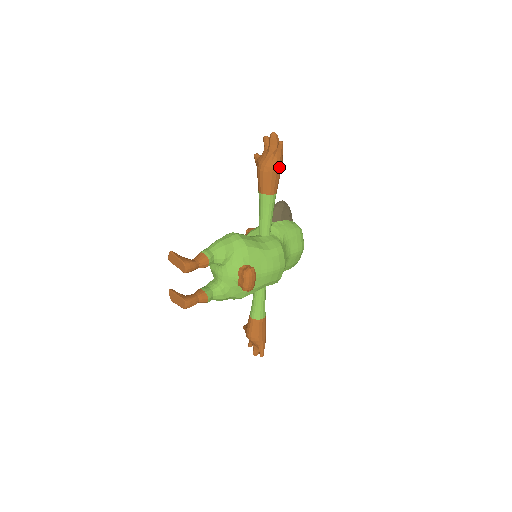
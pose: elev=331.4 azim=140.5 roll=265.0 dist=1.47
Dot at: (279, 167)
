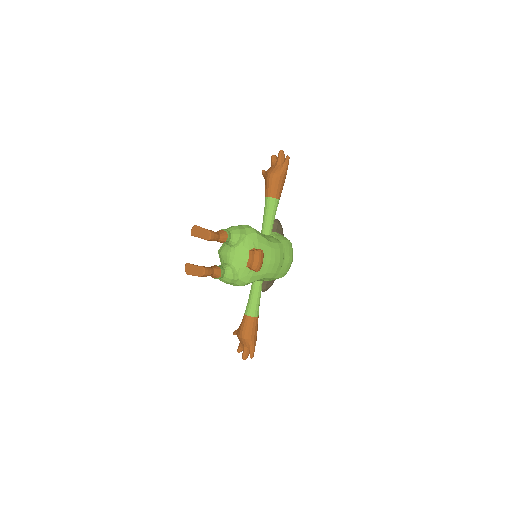
Dot at: (284, 177)
